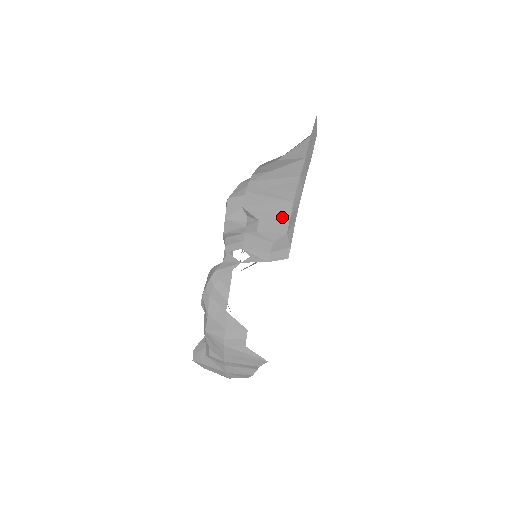
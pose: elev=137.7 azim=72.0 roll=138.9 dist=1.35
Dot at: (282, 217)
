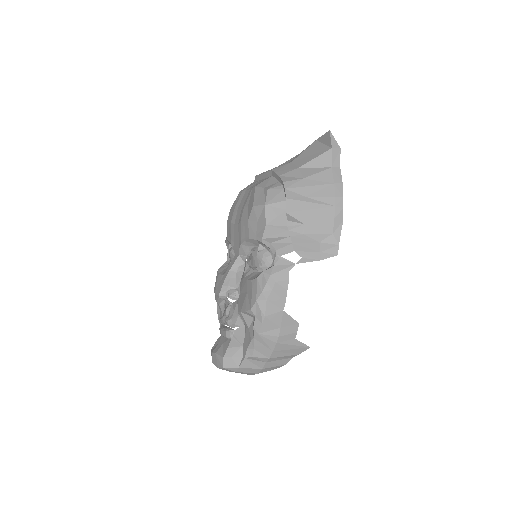
Dot at: (327, 220)
